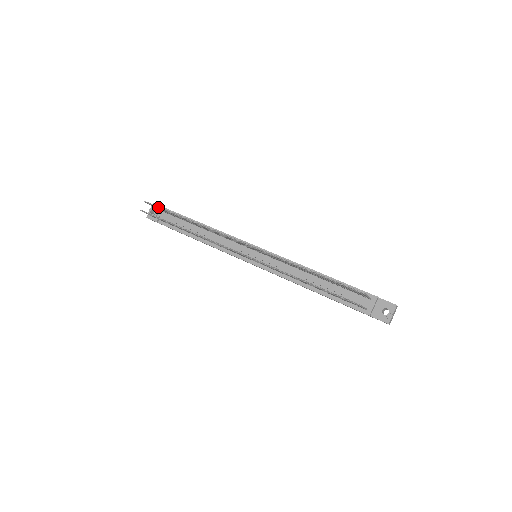
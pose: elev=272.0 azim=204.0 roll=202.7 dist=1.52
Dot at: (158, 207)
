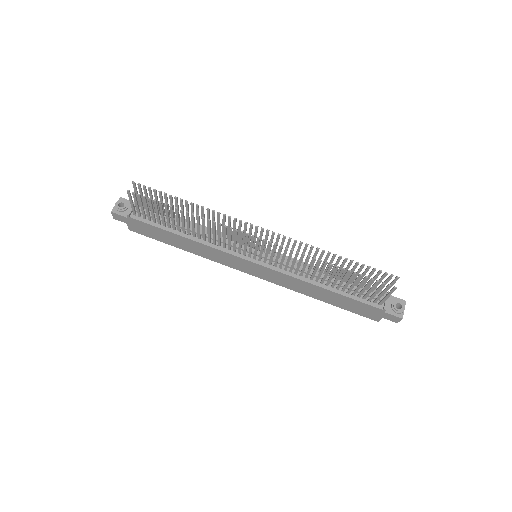
Dot at: (150, 189)
